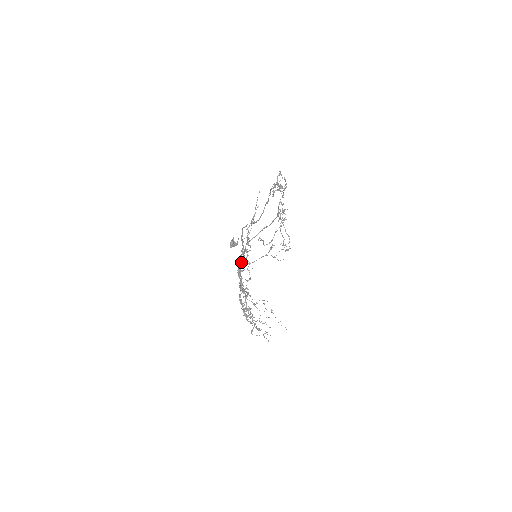
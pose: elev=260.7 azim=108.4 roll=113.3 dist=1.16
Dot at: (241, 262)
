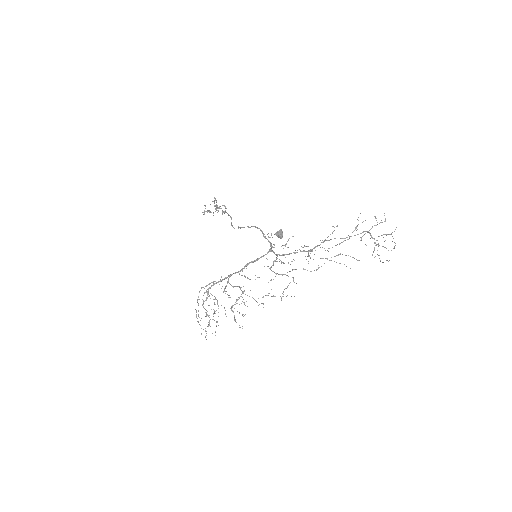
Dot at: (288, 254)
